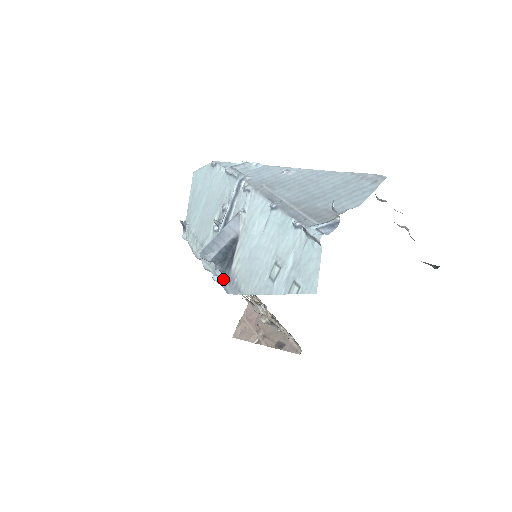
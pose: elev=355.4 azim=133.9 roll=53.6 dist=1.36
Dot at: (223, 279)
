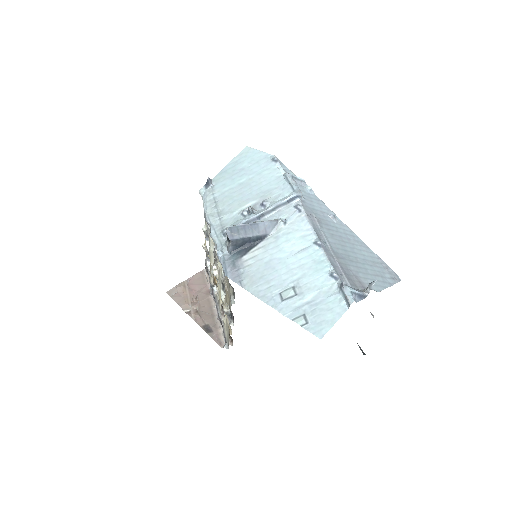
Dot at: (228, 260)
